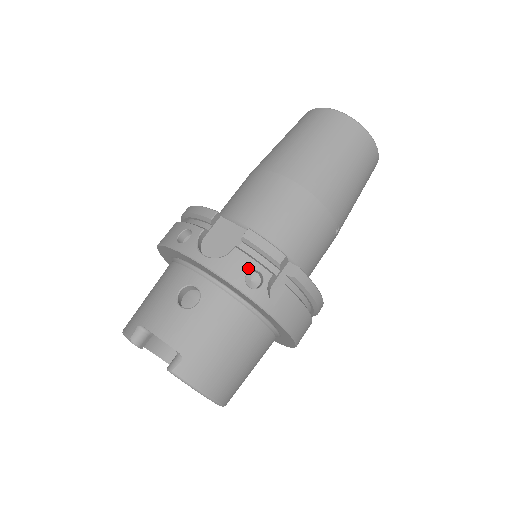
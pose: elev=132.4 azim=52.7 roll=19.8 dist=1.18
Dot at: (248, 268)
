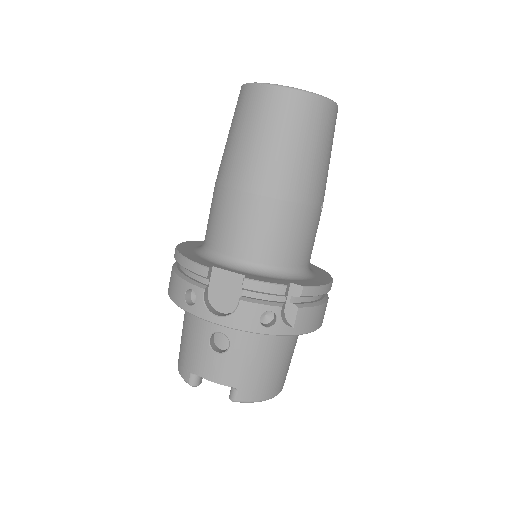
Dot at: (259, 313)
